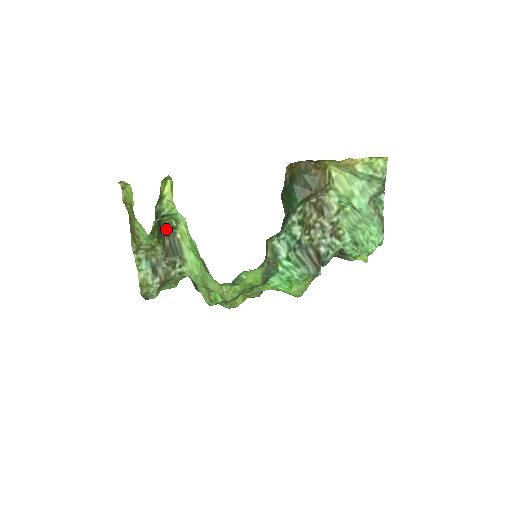
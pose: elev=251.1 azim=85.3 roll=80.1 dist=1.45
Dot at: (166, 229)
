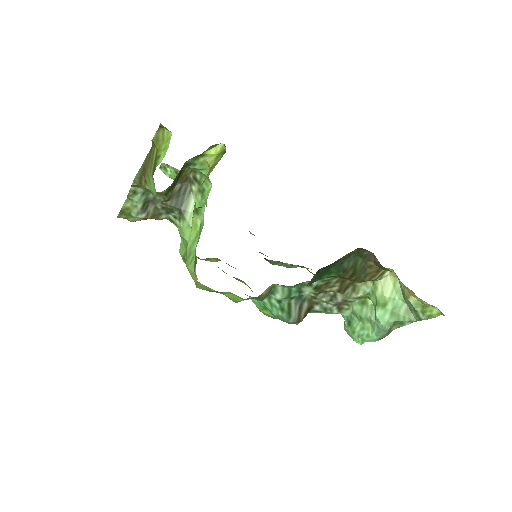
Dot at: (185, 174)
